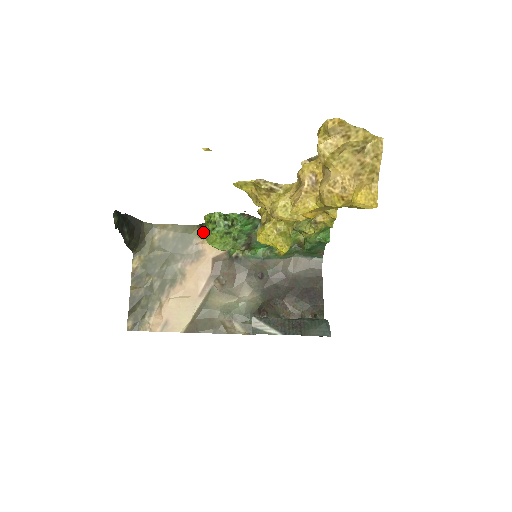
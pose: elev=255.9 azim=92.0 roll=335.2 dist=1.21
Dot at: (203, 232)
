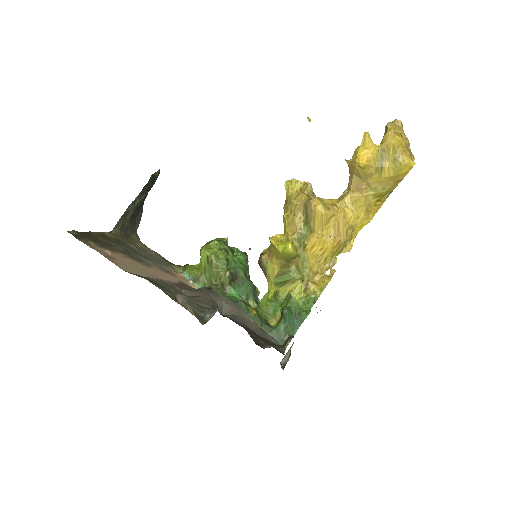
Dot at: (180, 272)
